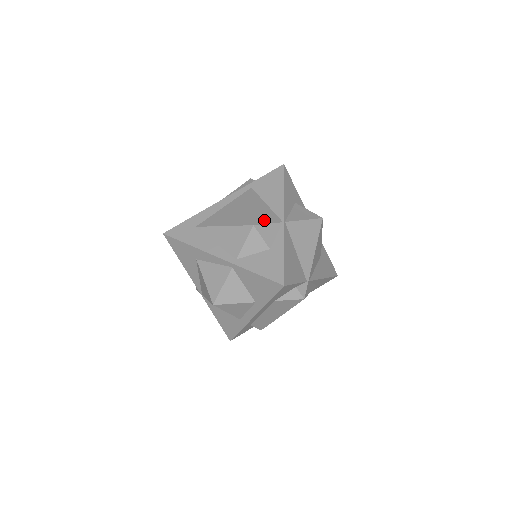
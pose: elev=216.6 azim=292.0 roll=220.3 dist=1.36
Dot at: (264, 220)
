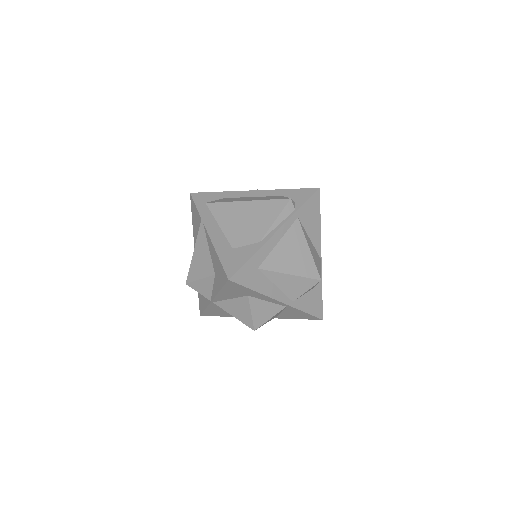
Dot at: (319, 267)
